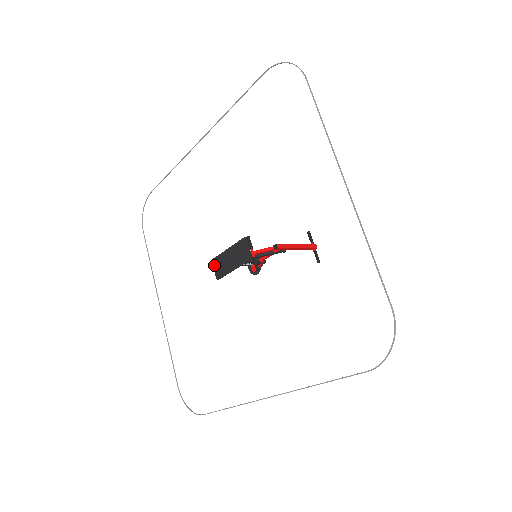
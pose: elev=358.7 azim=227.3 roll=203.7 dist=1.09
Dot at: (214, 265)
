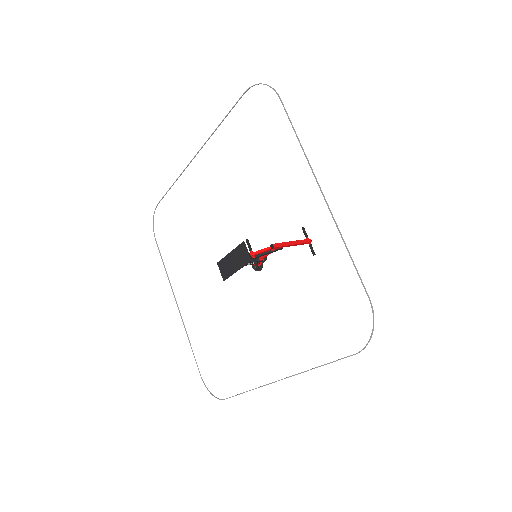
Dot at: (220, 267)
